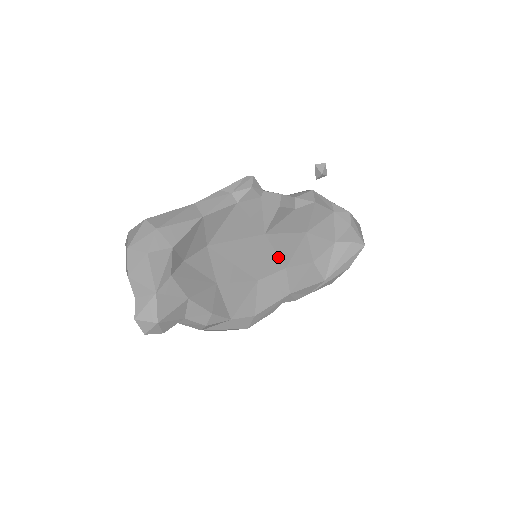
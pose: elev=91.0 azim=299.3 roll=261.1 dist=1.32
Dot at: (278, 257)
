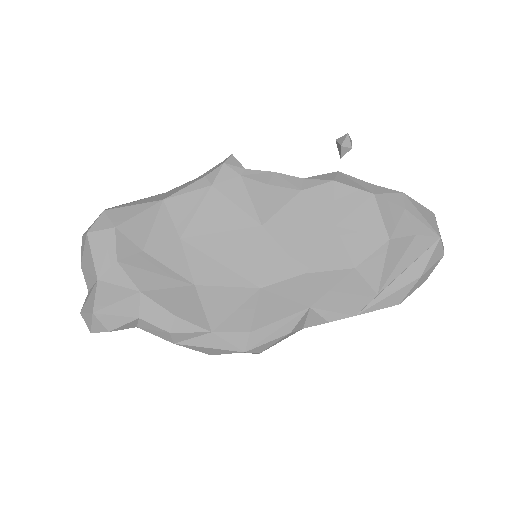
Dot at: (289, 257)
